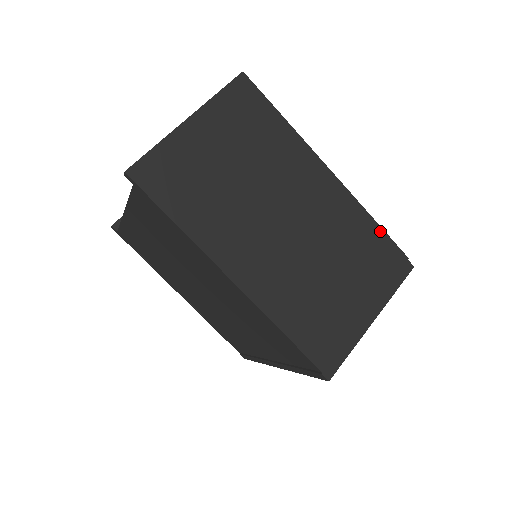
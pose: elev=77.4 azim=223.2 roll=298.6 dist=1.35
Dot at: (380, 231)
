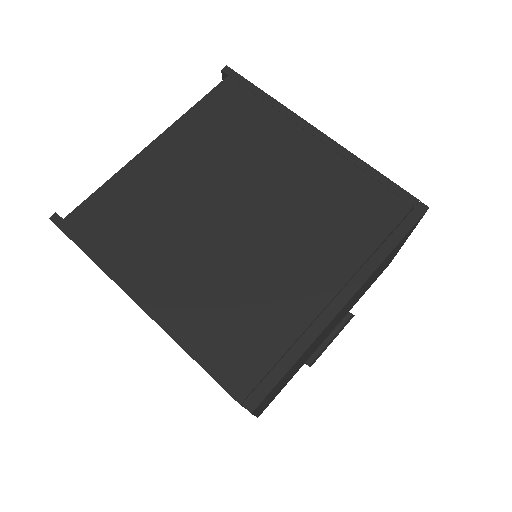
Dot at: occluded
